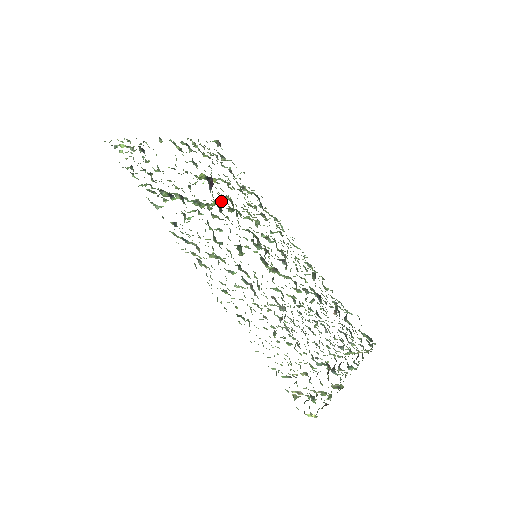
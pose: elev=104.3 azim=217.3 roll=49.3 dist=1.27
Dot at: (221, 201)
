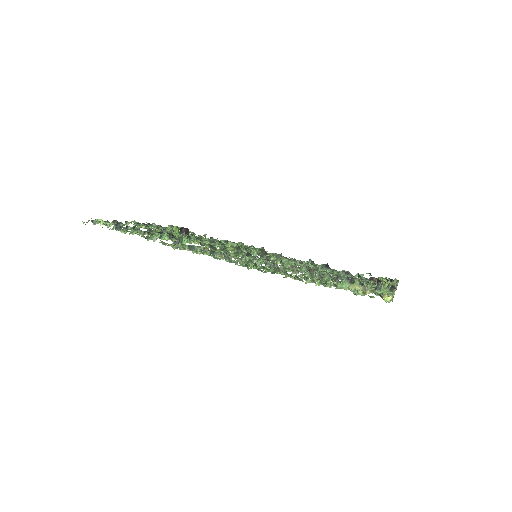
Dot at: occluded
